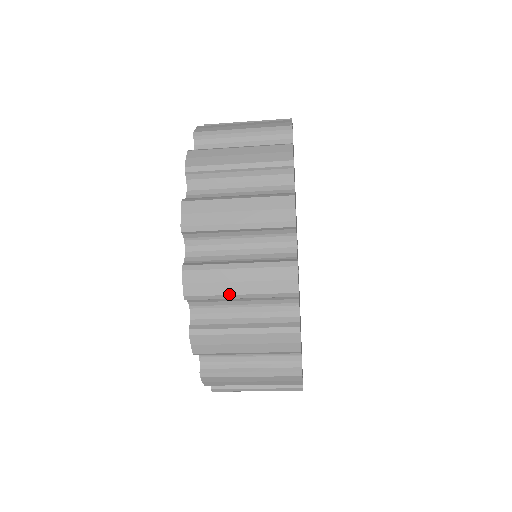
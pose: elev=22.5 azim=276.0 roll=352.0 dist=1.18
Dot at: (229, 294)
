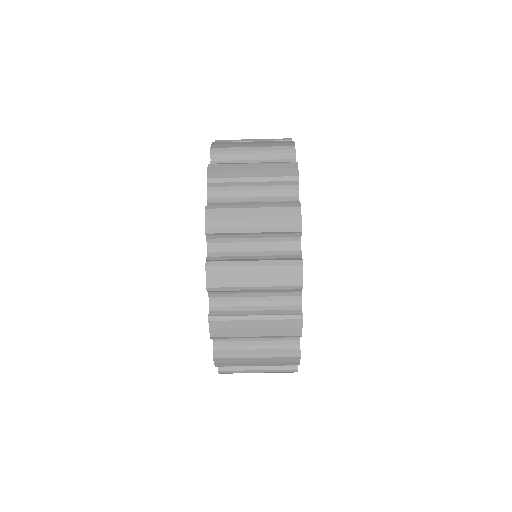
Dot at: (244, 147)
